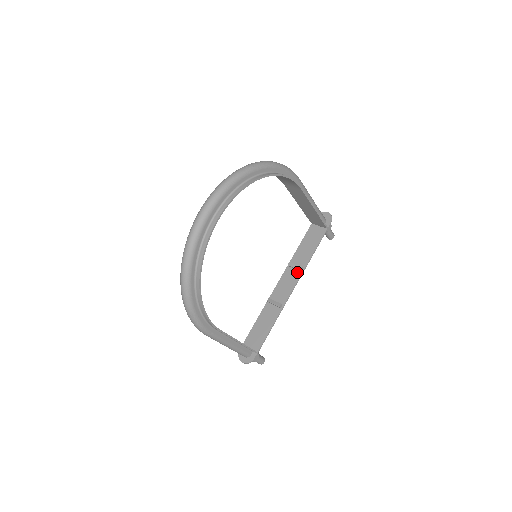
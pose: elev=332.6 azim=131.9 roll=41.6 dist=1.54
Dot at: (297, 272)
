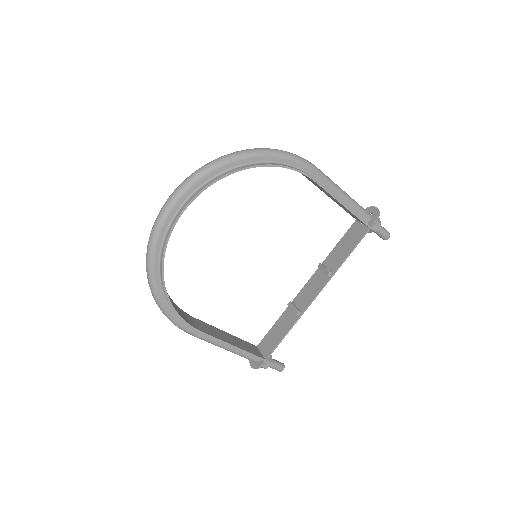
Dot at: (325, 277)
